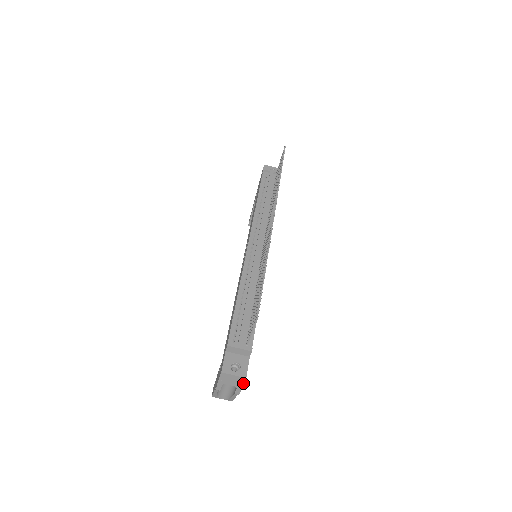
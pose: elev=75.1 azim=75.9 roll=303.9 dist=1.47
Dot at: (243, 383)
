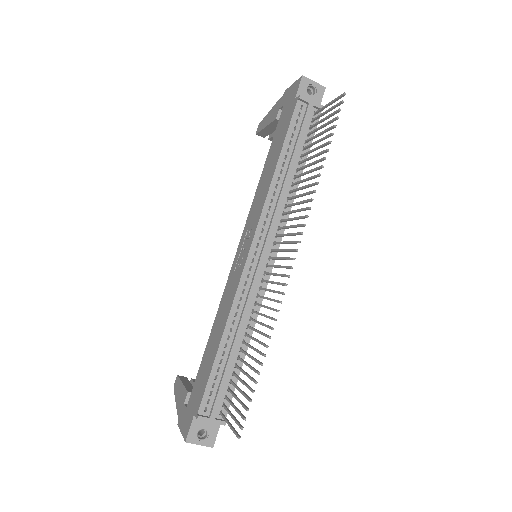
Dot at: occluded
